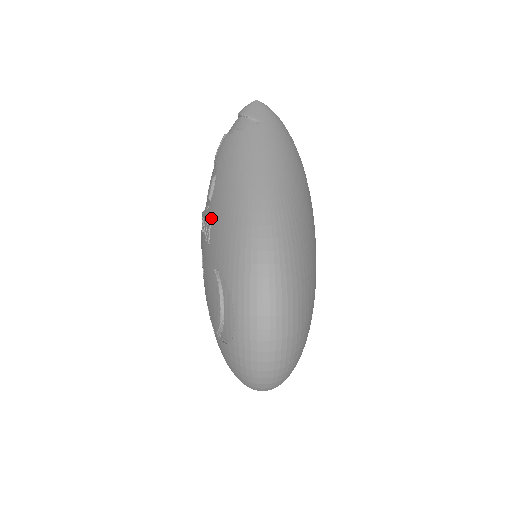
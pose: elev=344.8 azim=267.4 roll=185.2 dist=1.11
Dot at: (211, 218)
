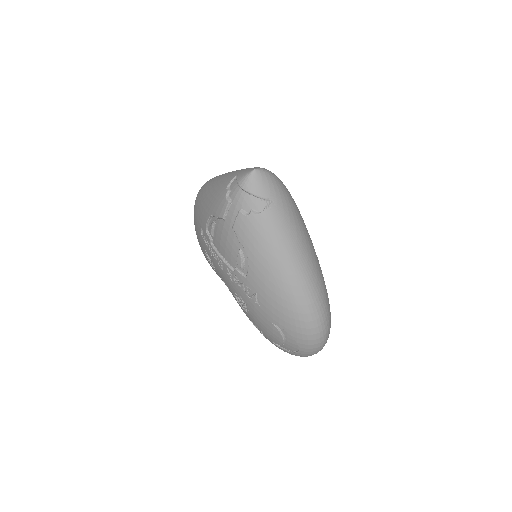
Dot at: (256, 289)
